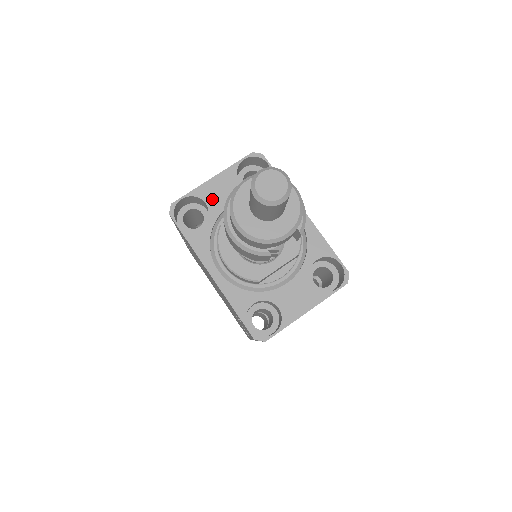
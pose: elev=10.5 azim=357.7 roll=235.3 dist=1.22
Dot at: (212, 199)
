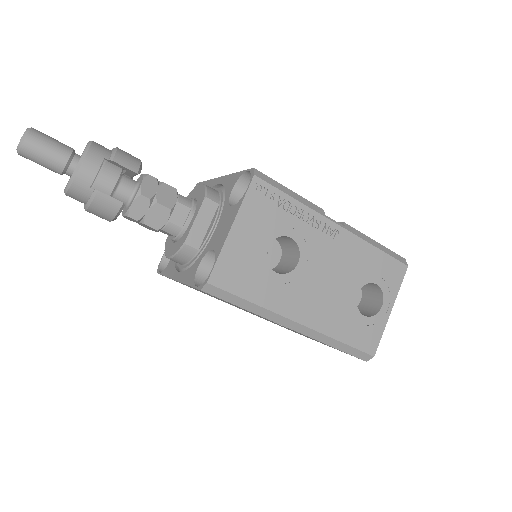
Dot at: occluded
